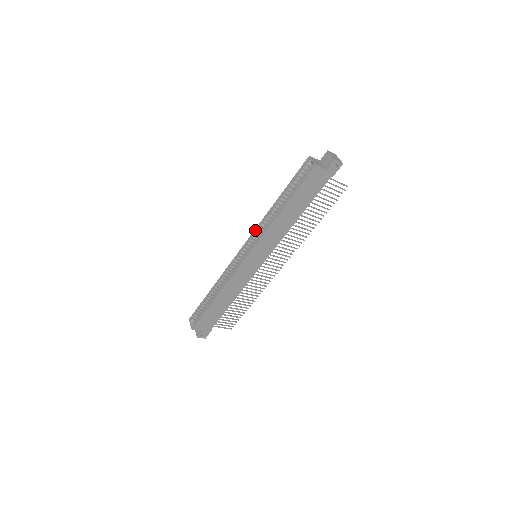
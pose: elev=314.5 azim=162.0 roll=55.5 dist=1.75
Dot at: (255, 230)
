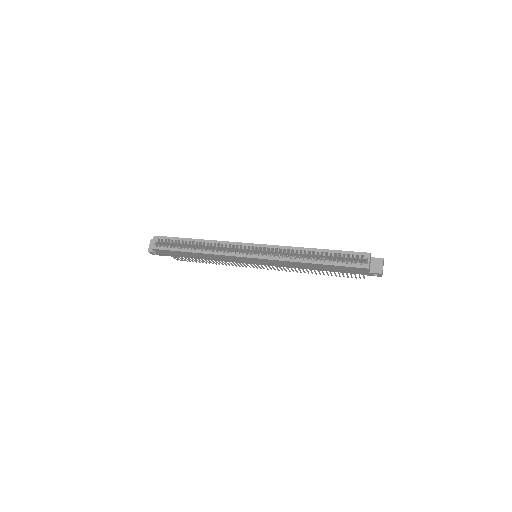
Dot at: (277, 246)
